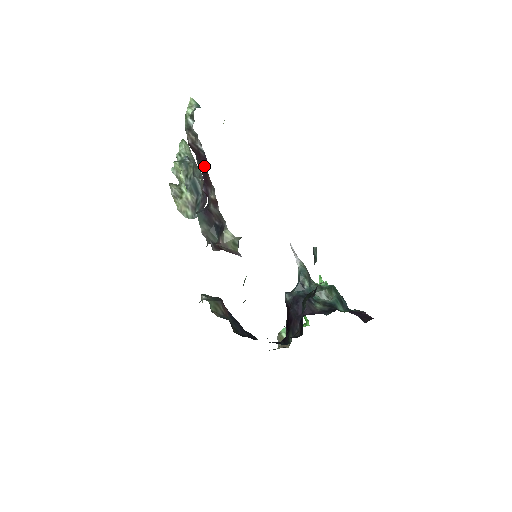
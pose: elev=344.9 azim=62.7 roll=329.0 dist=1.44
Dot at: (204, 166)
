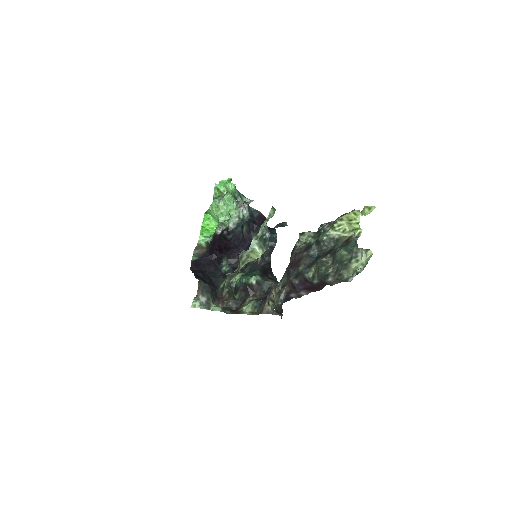
Dot at: (320, 287)
